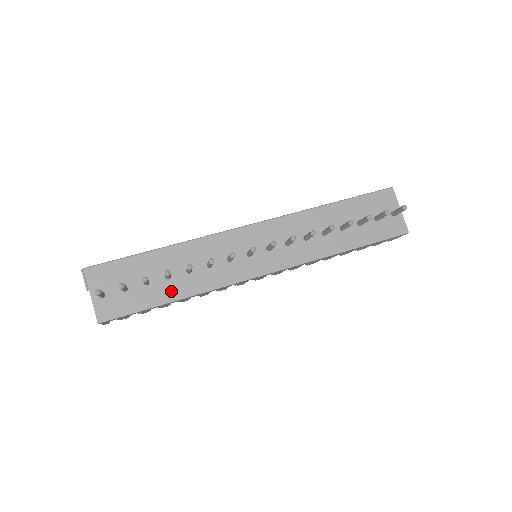
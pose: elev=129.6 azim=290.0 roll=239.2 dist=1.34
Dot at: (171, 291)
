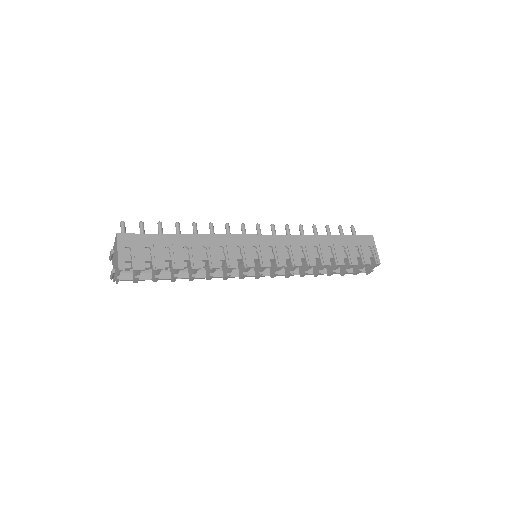
Dot at: occluded
